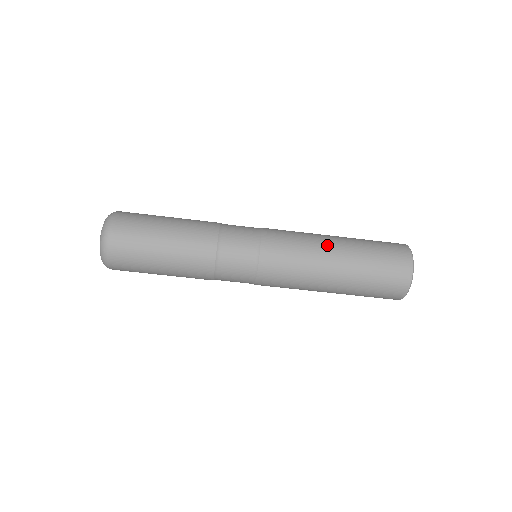
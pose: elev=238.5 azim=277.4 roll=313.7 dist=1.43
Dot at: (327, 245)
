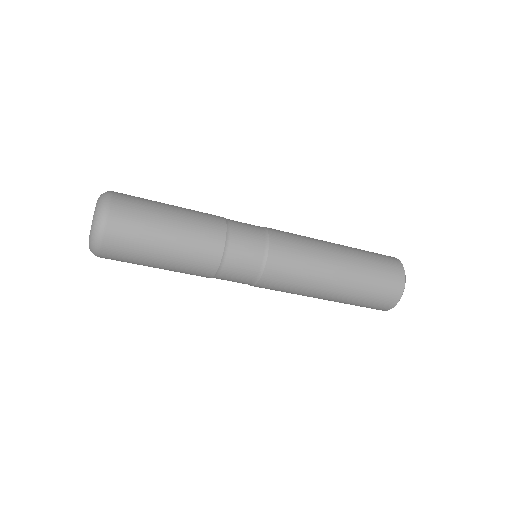
Dot at: (328, 243)
